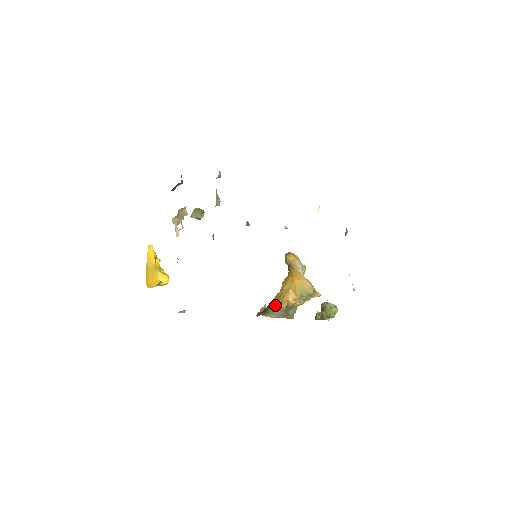
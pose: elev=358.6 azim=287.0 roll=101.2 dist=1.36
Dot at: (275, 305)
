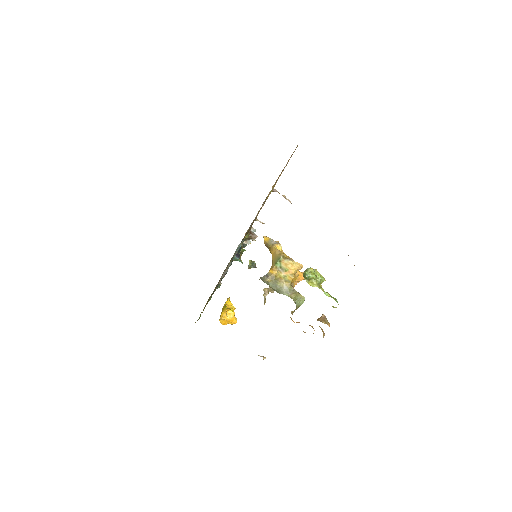
Dot at: occluded
